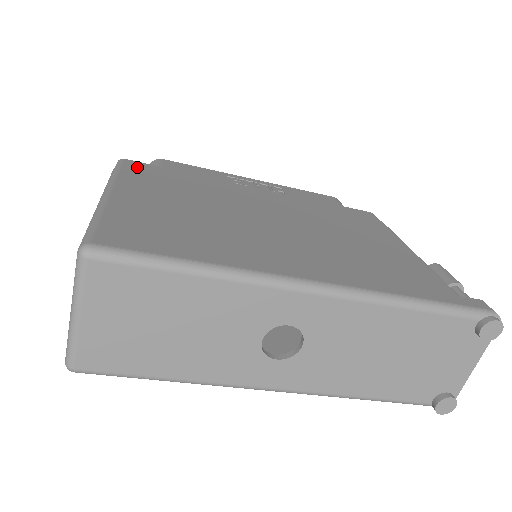
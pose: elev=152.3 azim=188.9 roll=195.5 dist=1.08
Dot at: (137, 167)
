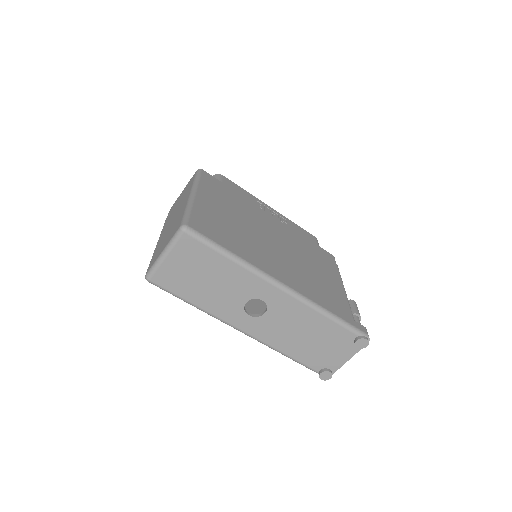
Dot at: (209, 178)
